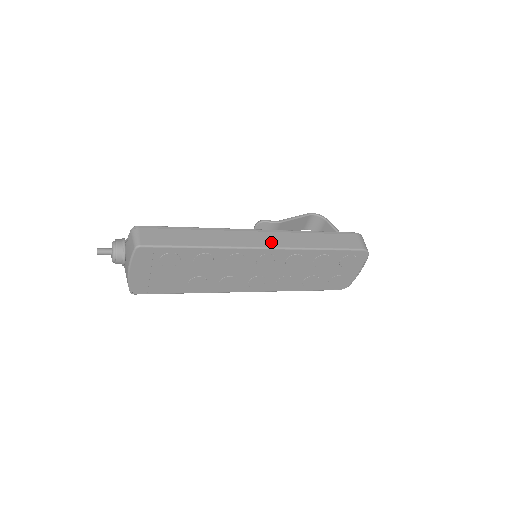
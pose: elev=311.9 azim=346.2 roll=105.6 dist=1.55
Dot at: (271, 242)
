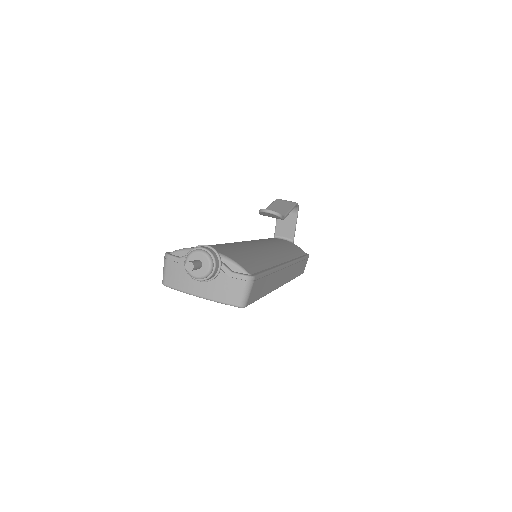
Dot at: occluded
